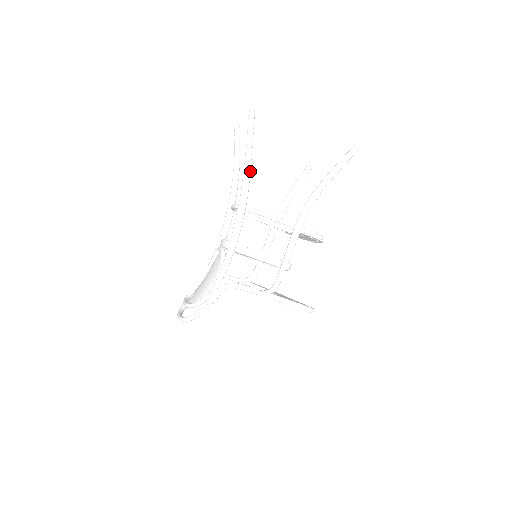
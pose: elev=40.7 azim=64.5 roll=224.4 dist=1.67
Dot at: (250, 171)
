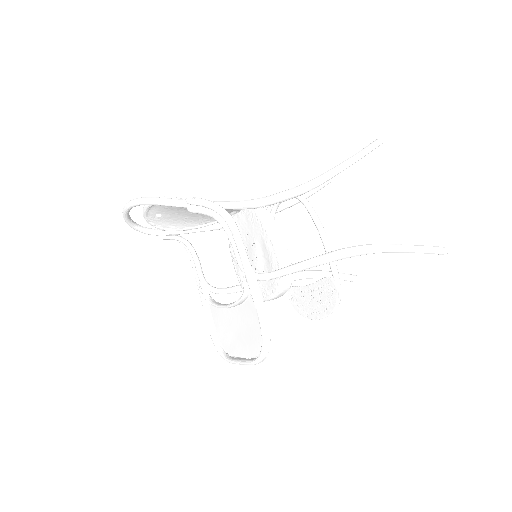
Dot at: occluded
